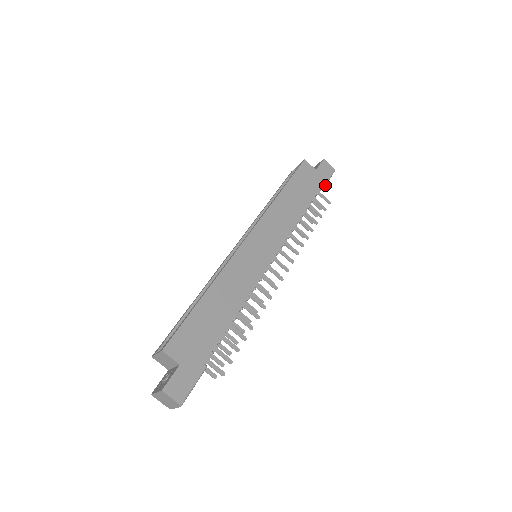
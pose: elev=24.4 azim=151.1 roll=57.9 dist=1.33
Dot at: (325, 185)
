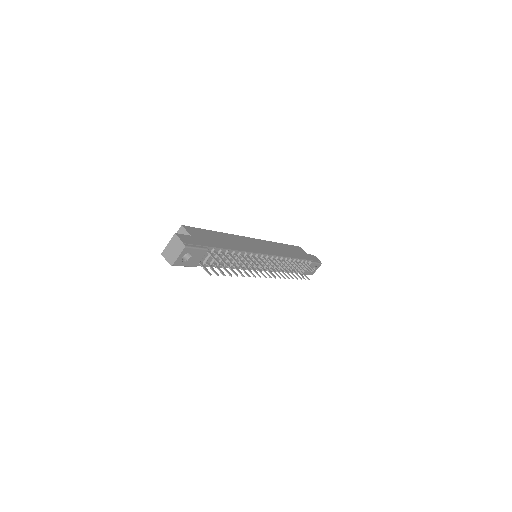
Dot at: (313, 262)
